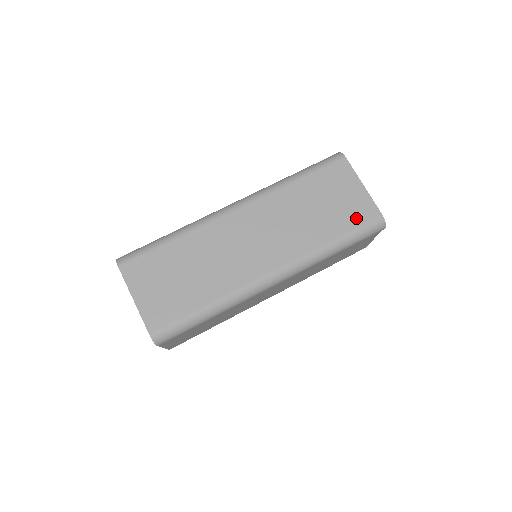
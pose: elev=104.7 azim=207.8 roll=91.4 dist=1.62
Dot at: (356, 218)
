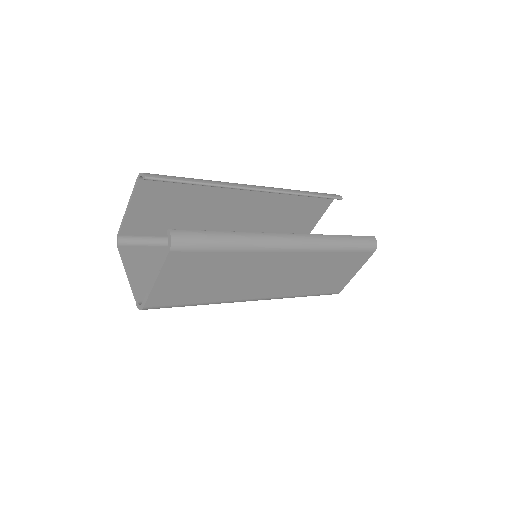
Dot at: (330, 288)
